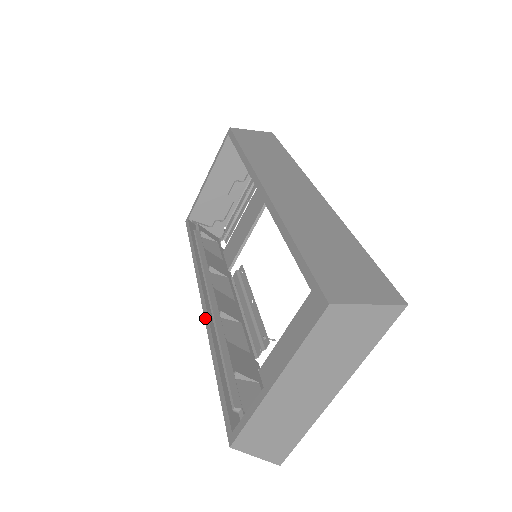
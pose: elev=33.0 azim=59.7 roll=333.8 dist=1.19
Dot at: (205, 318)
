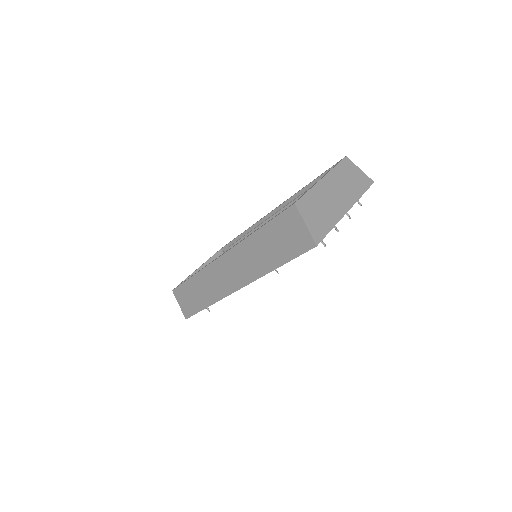
Dot at: (232, 247)
